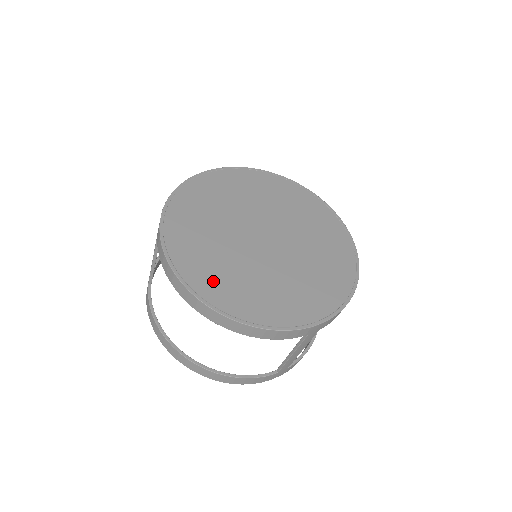
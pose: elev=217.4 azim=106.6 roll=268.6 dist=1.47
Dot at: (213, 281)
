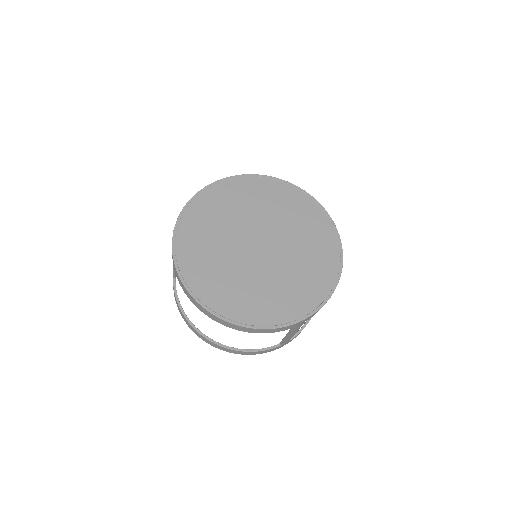
Dot at: (216, 291)
